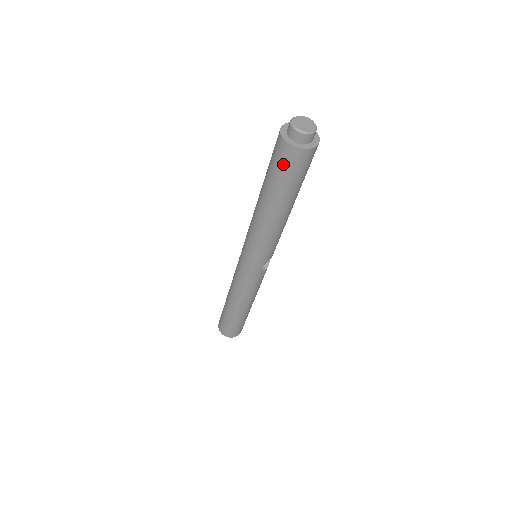
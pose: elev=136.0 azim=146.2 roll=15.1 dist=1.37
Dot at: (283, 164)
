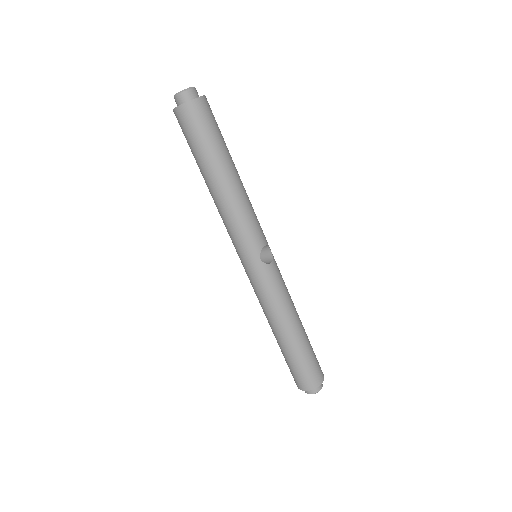
Dot at: (187, 128)
